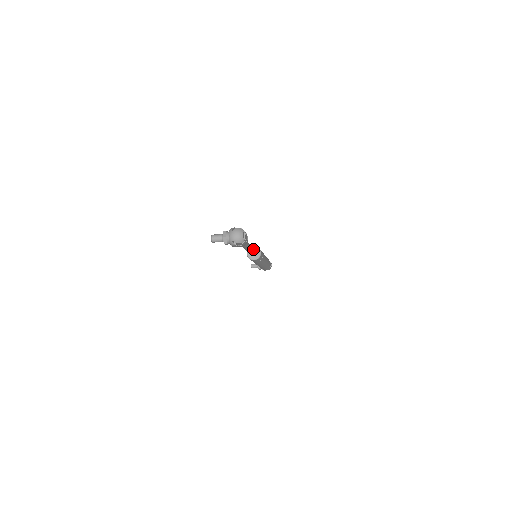
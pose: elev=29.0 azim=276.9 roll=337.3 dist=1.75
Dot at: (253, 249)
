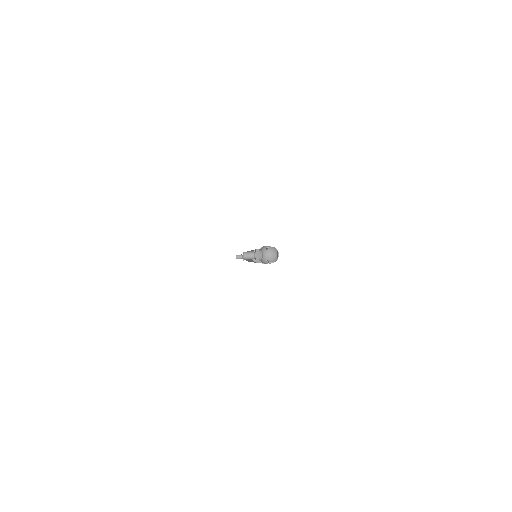
Dot at: occluded
